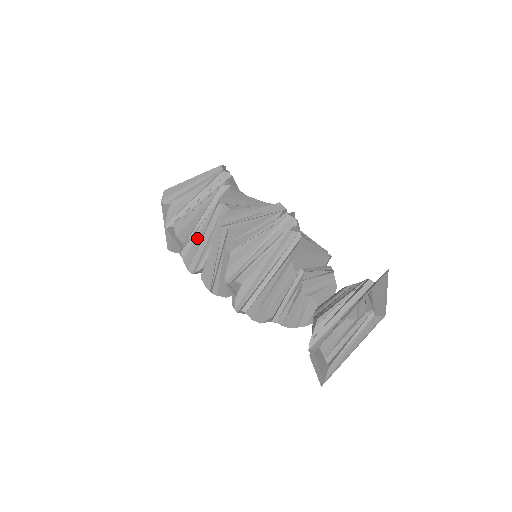
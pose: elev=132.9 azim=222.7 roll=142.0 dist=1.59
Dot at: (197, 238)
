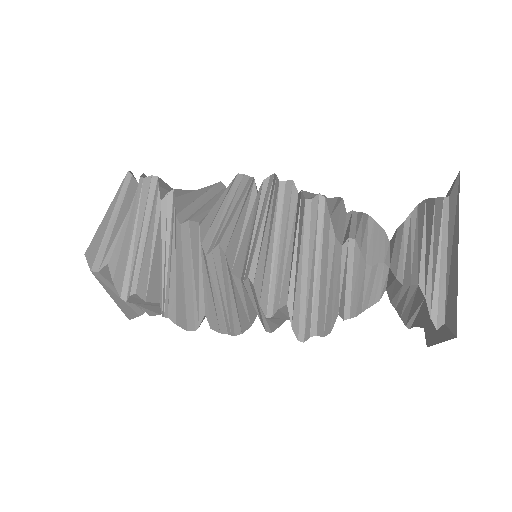
Dot at: (193, 193)
